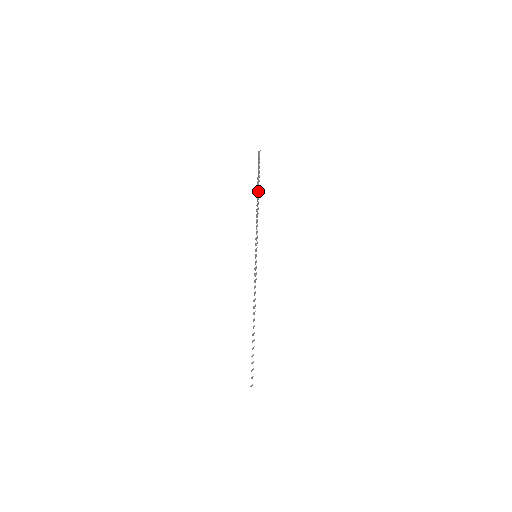
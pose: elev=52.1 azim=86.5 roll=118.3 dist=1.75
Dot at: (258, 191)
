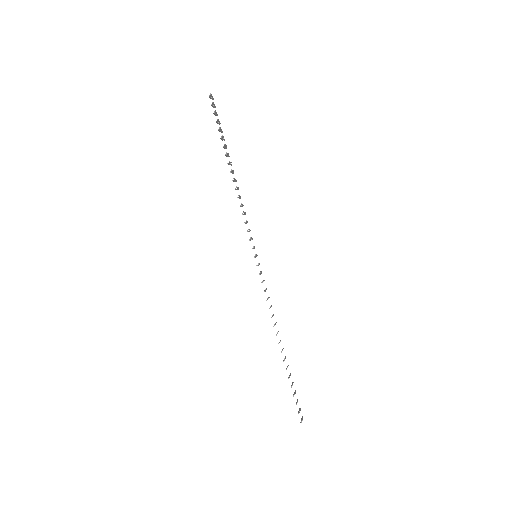
Dot at: occluded
